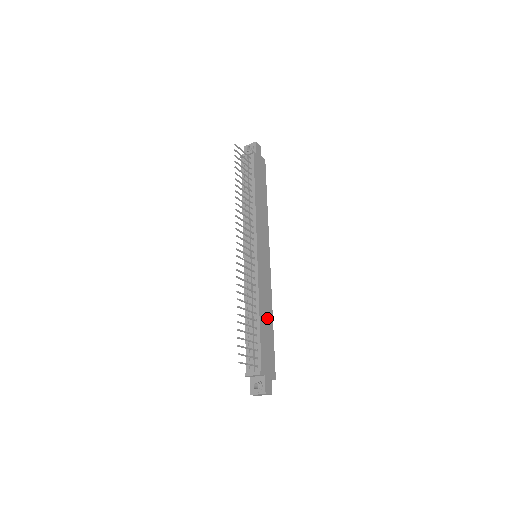
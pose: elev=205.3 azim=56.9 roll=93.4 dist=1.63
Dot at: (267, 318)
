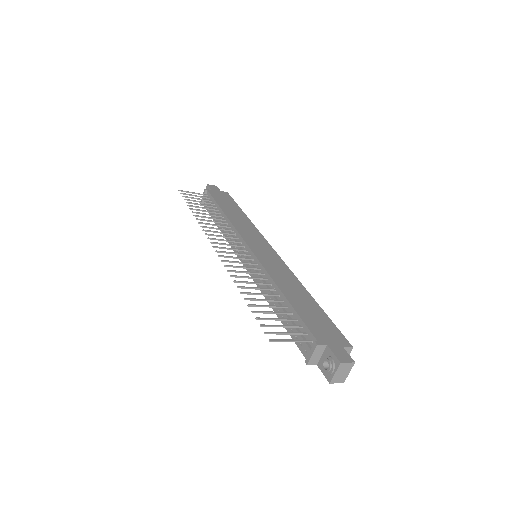
Dot at: (298, 294)
